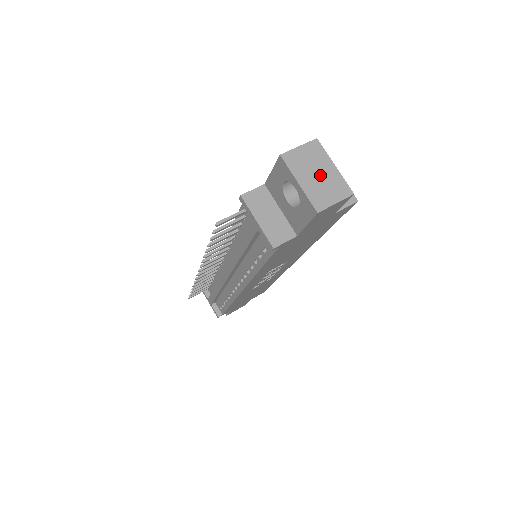
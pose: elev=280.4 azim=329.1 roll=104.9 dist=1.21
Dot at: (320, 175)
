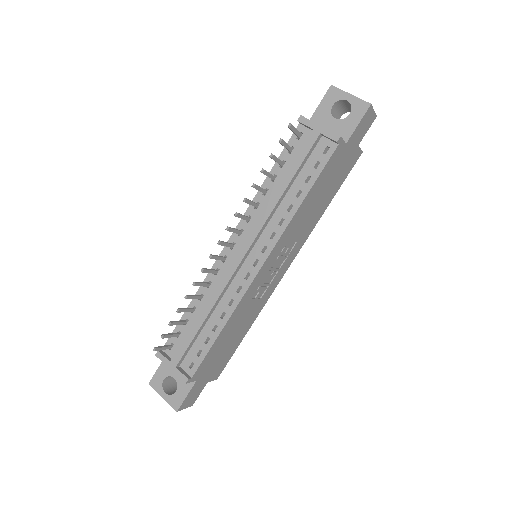
Dot at: occluded
